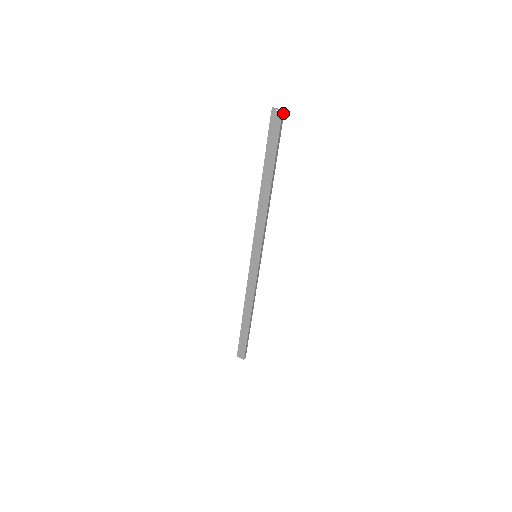
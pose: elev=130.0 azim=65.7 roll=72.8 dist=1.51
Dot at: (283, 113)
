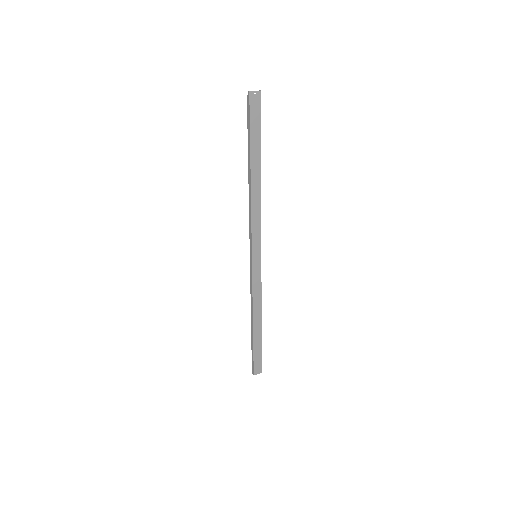
Dot at: (258, 95)
